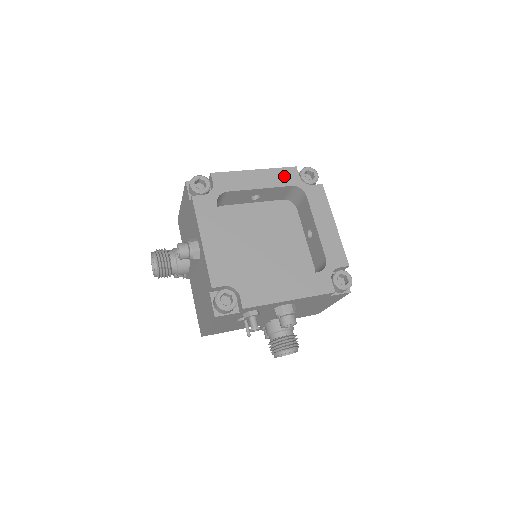
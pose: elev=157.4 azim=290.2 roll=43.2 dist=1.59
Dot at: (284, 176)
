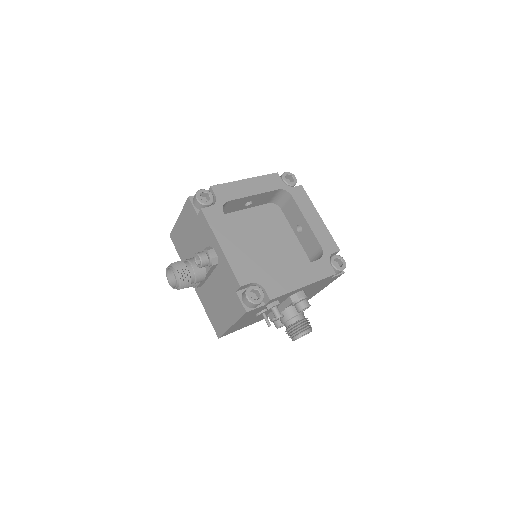
Dot at: (270, 182)
